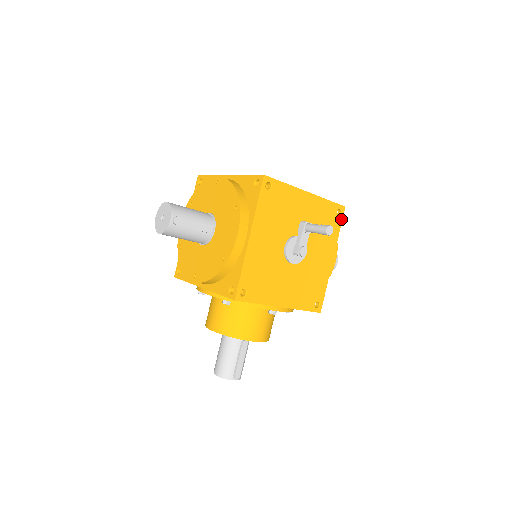
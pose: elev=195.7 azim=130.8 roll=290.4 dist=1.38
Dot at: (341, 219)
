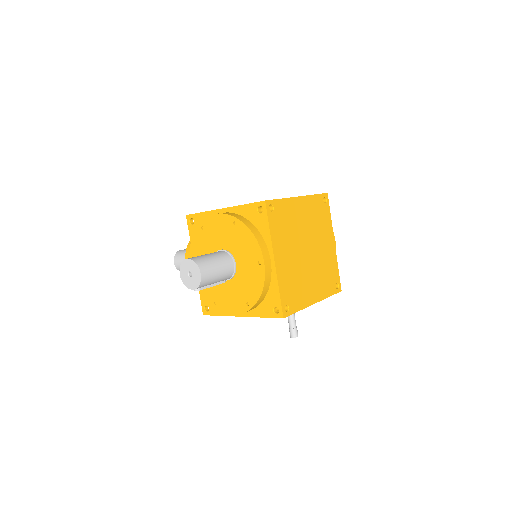
Dot at: occluded
